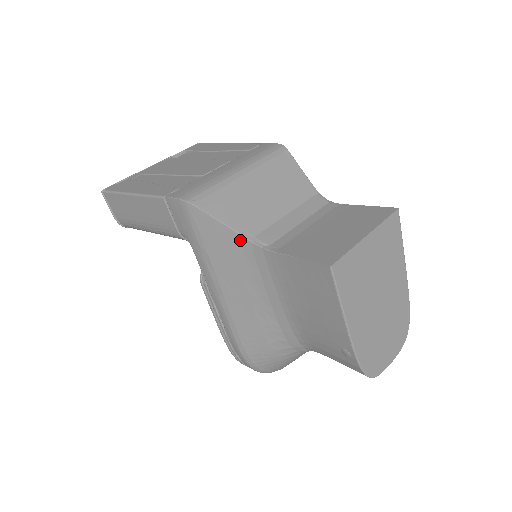
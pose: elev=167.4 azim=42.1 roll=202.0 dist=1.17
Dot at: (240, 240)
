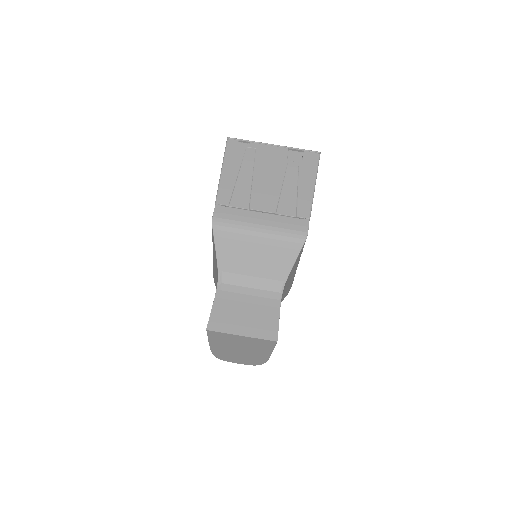
Dot at: (217, 264)
